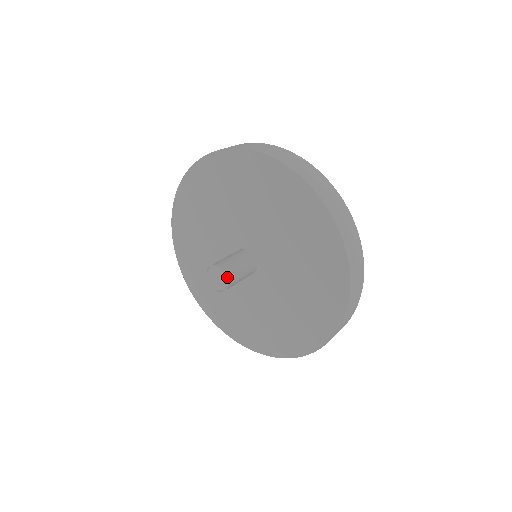
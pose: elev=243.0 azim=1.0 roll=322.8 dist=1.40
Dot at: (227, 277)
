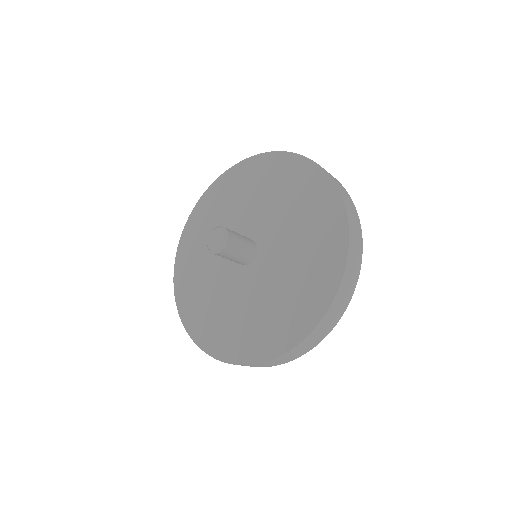
Dot at: (228, 241)
